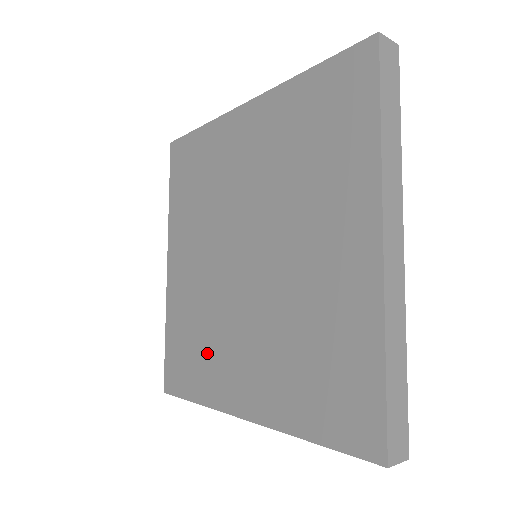
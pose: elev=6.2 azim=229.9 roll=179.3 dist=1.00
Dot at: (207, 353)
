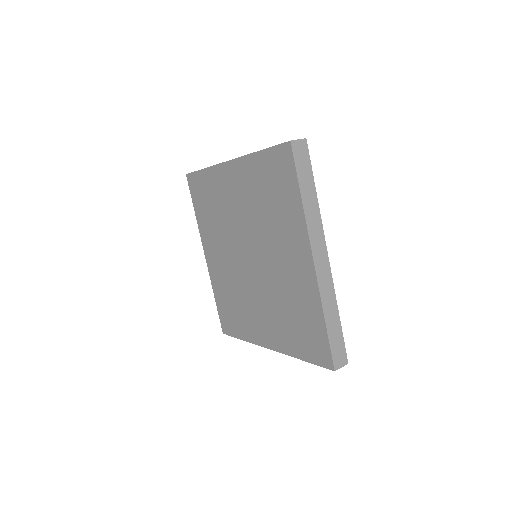
Dot at: (242, 313)
